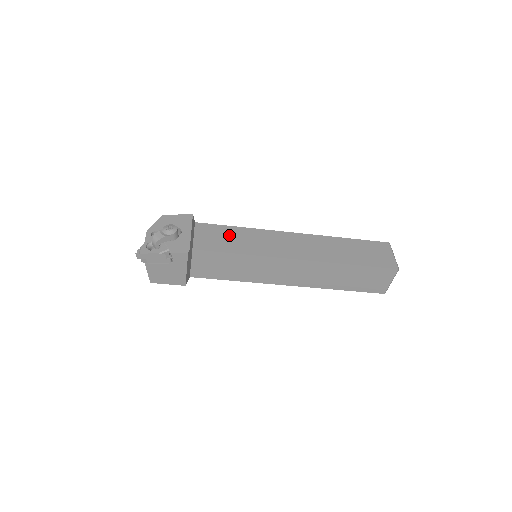
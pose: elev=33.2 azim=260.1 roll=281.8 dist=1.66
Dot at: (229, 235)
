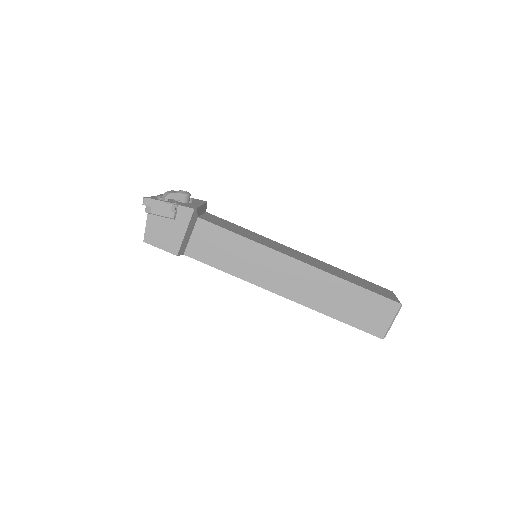
Dot at: (236, 227)
